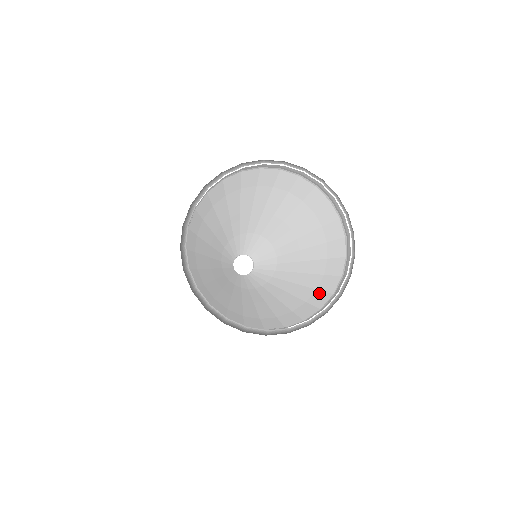
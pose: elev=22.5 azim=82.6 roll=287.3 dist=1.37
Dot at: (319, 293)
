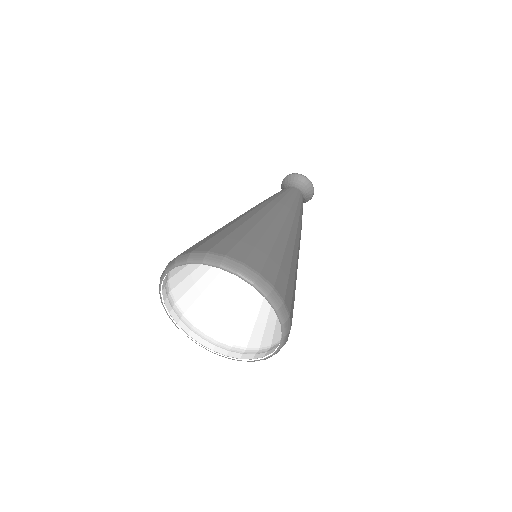
Dot at: occluded
